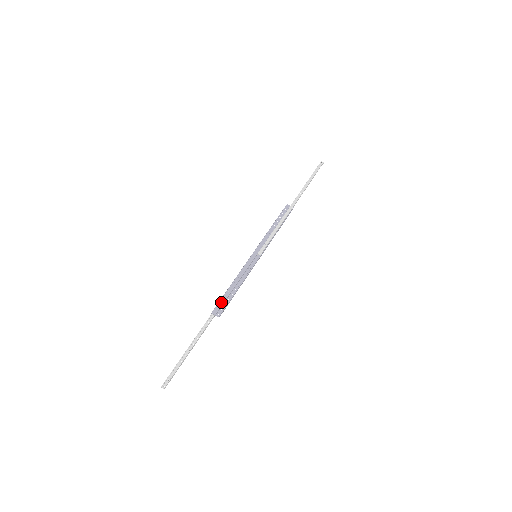
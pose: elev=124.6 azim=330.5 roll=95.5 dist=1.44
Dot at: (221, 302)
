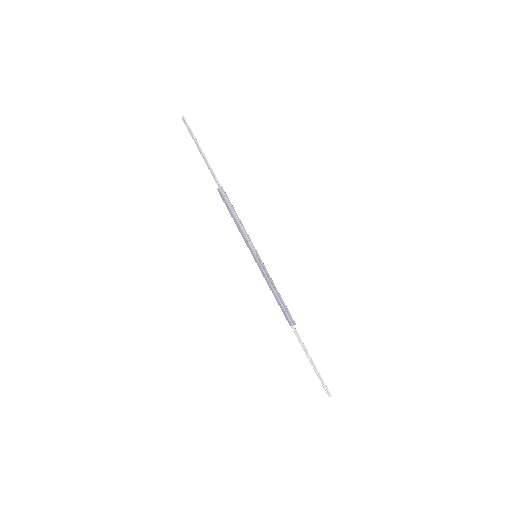
Dot at: (284, 313)
